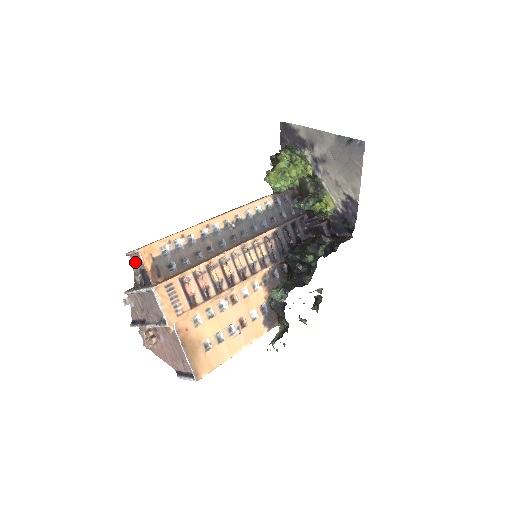
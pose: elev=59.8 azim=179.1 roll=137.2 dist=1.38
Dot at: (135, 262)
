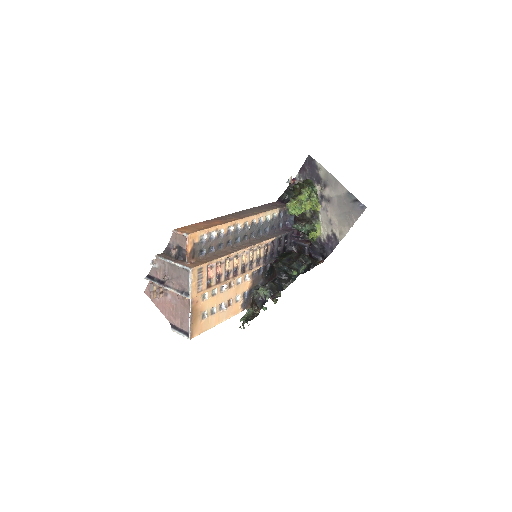
Dot at: (175, 238)
